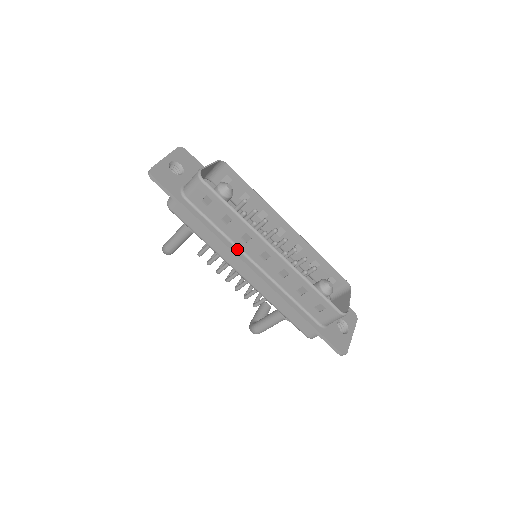
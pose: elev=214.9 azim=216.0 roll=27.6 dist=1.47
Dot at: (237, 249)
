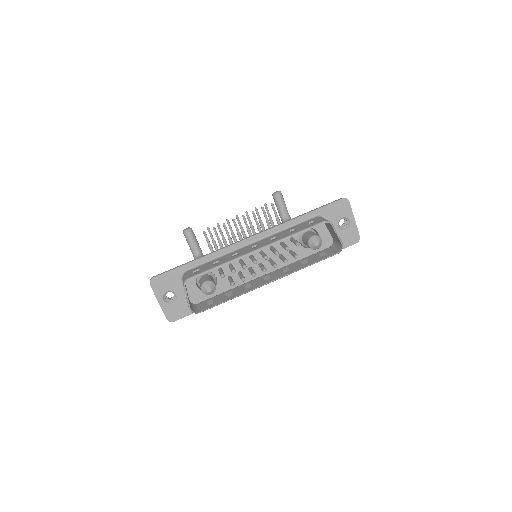
Dot at: occluded
